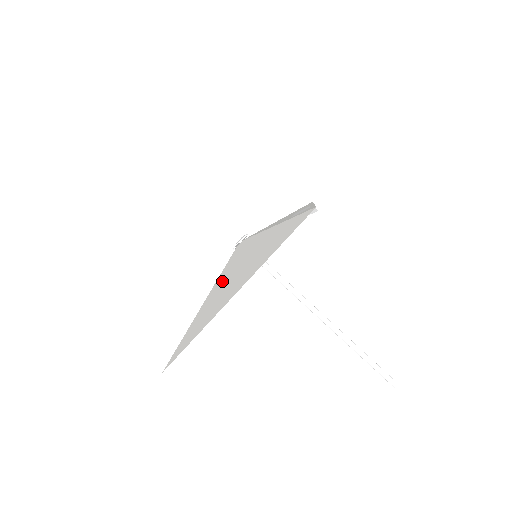
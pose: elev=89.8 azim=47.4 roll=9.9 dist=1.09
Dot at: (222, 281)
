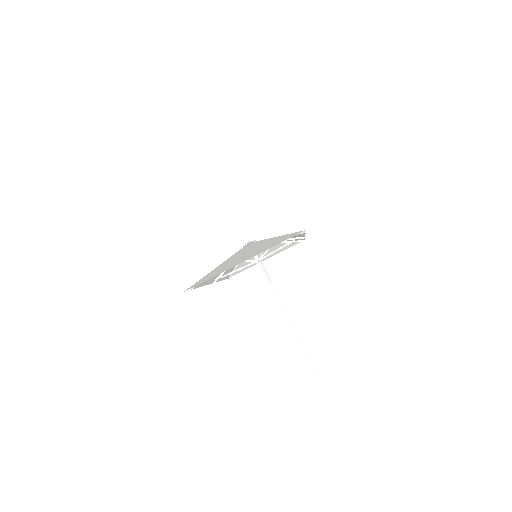
Dot at: (233, 258)
